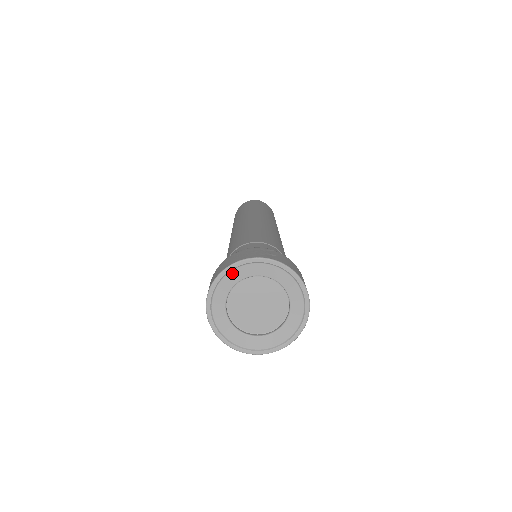
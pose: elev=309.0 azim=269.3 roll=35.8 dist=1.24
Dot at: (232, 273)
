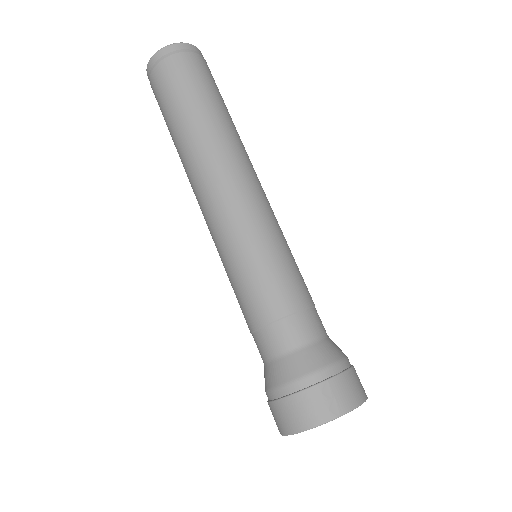
Dot at: (302, 429)
